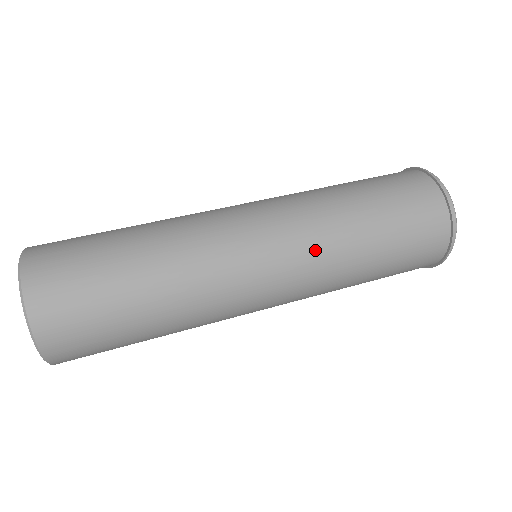
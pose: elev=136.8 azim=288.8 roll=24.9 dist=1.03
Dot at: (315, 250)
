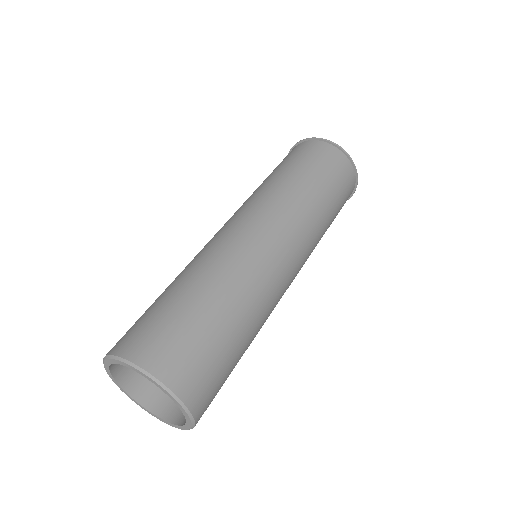
Dot at: occluded
